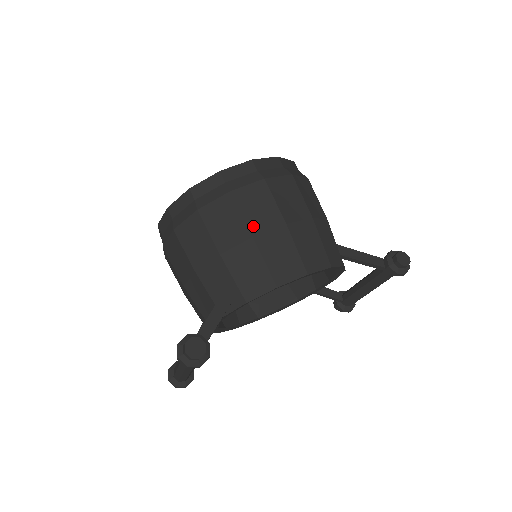
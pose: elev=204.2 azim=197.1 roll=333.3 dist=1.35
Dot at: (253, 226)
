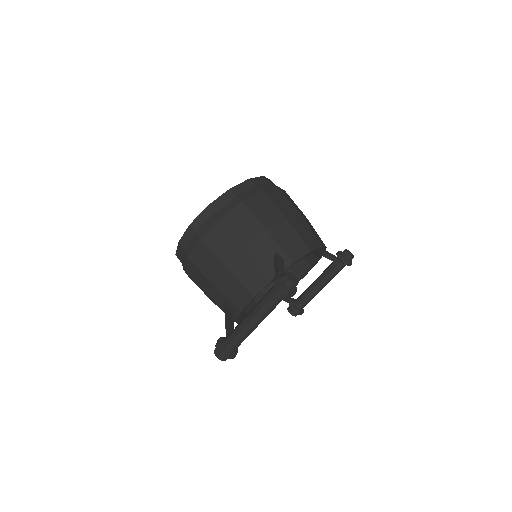
Dot at: (284, 212)
